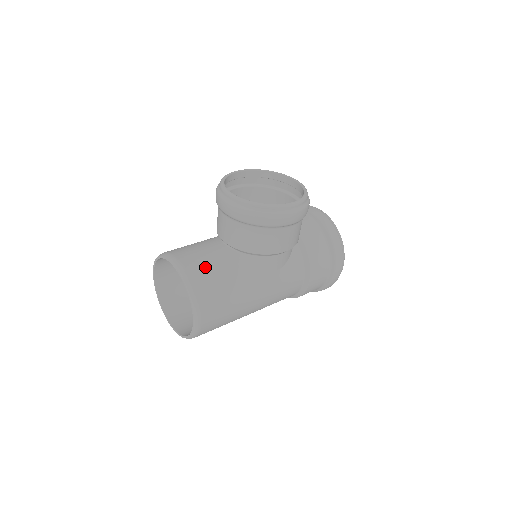
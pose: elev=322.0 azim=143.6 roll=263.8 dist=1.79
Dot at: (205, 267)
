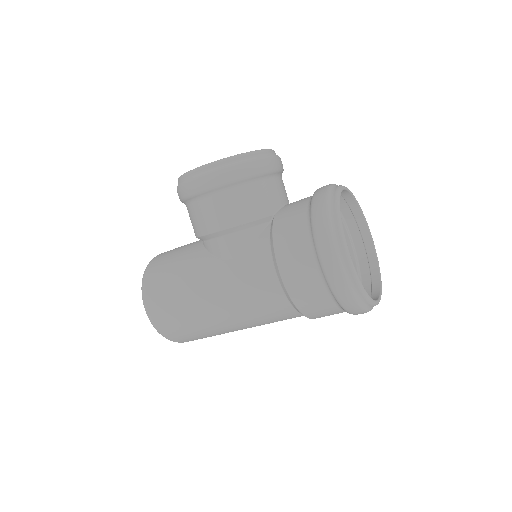
Dot at: (166, 257)
